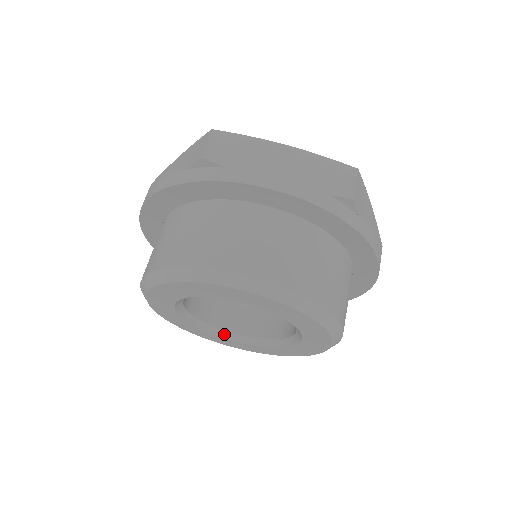
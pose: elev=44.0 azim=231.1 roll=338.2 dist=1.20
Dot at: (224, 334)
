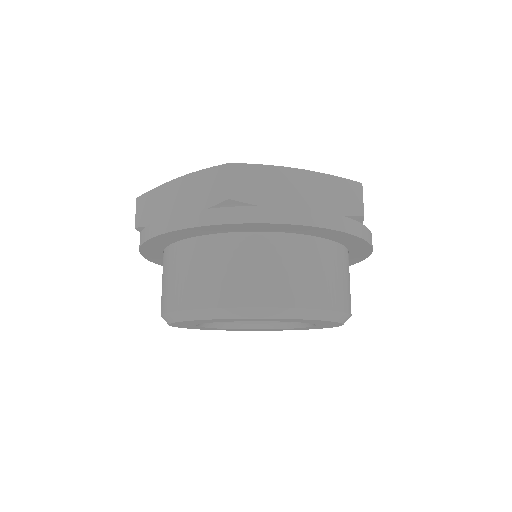
Dot at: (230, 326)
